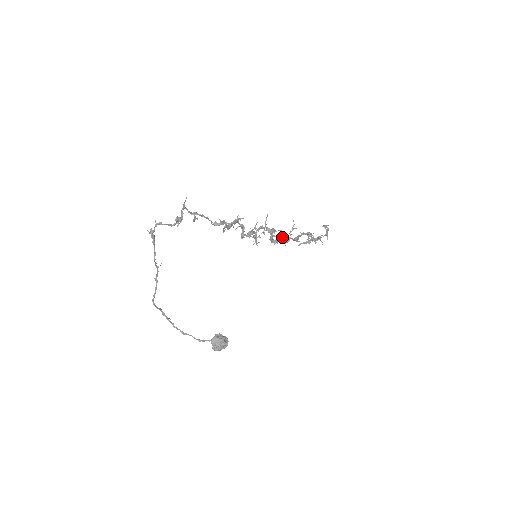
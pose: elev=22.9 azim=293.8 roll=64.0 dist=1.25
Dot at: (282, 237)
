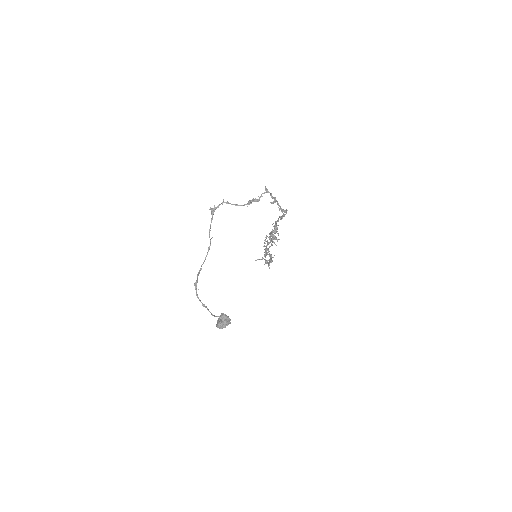
Dot at: (268, 248)
